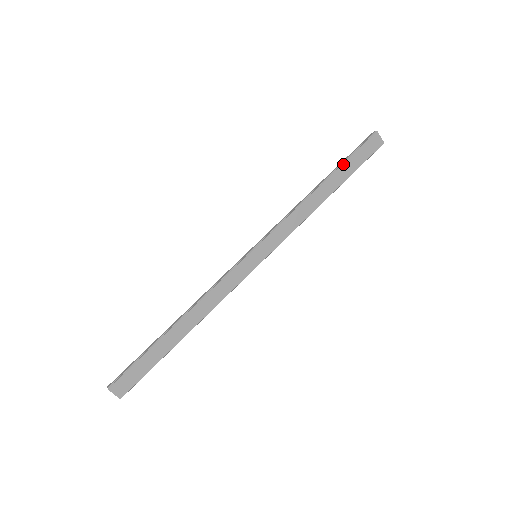
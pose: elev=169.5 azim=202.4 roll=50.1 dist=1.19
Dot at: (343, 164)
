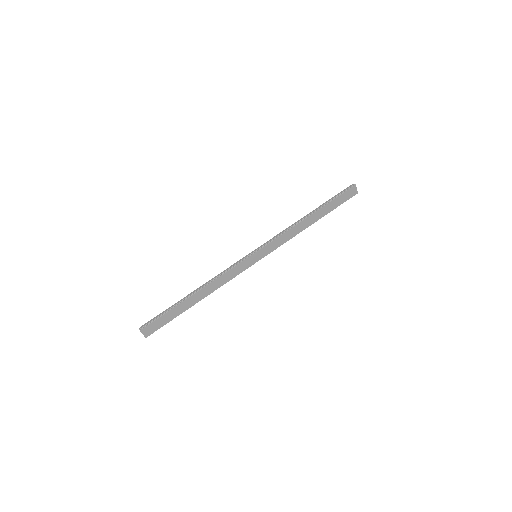
Dot at: (328, 203)
